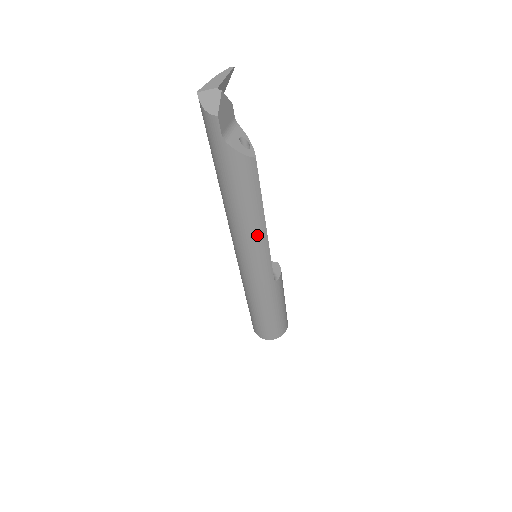
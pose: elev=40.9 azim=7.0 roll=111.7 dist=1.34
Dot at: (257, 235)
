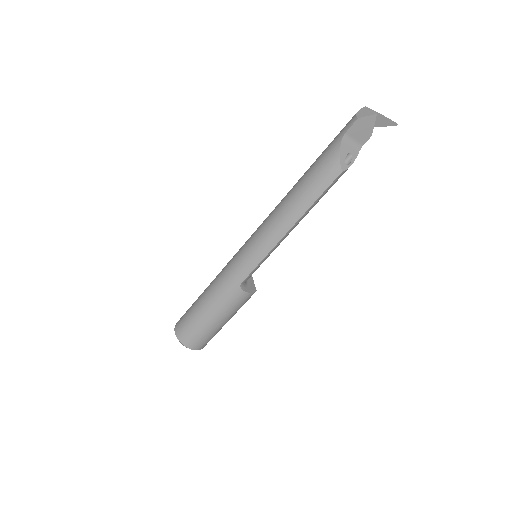
Dot at: (278, 228)
